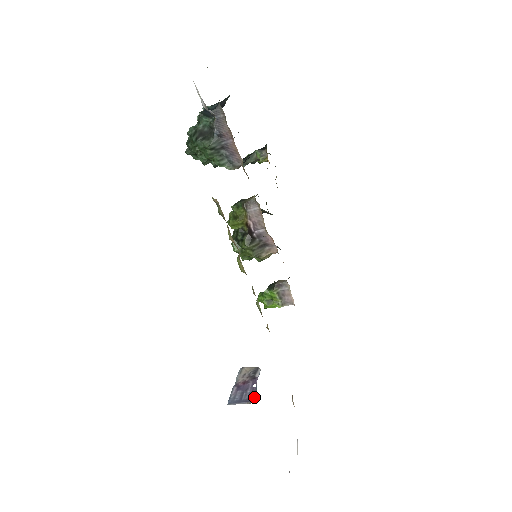
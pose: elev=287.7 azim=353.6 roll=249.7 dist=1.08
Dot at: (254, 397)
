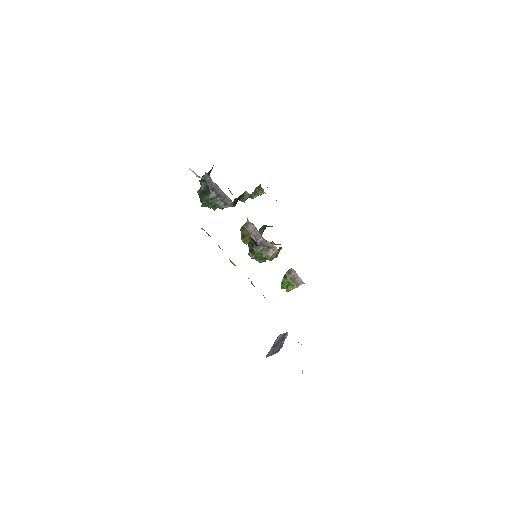
Dot at: occluded
